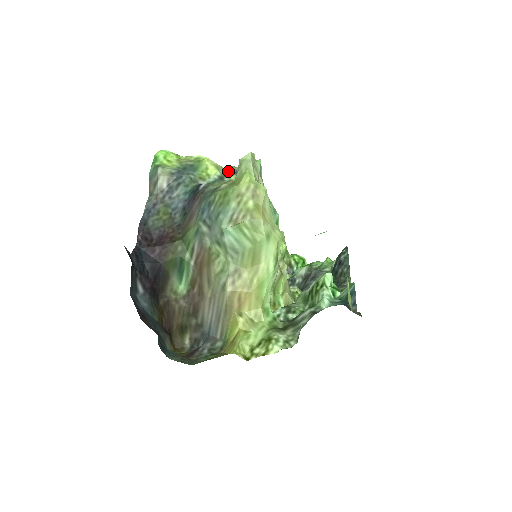
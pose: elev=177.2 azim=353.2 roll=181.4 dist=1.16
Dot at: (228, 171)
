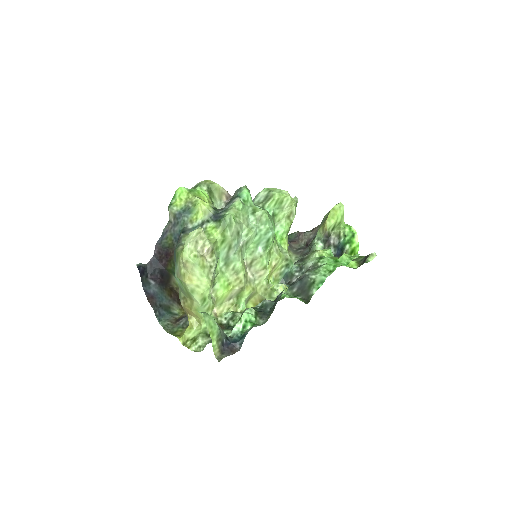
Dot at: (212, 215)
